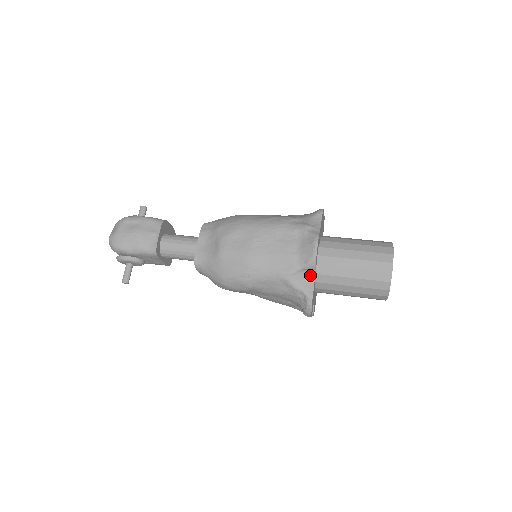
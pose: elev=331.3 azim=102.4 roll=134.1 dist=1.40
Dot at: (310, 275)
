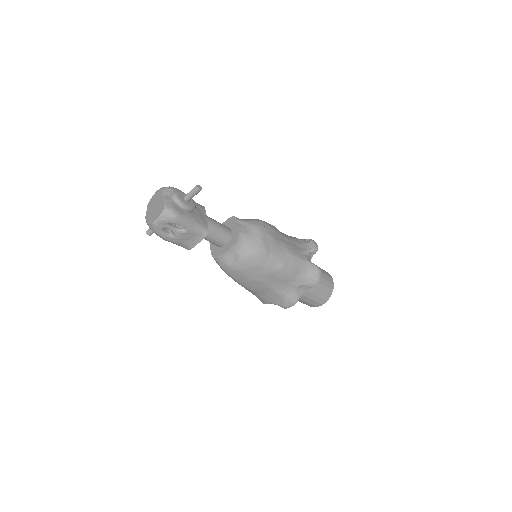
Dot at: occluded
